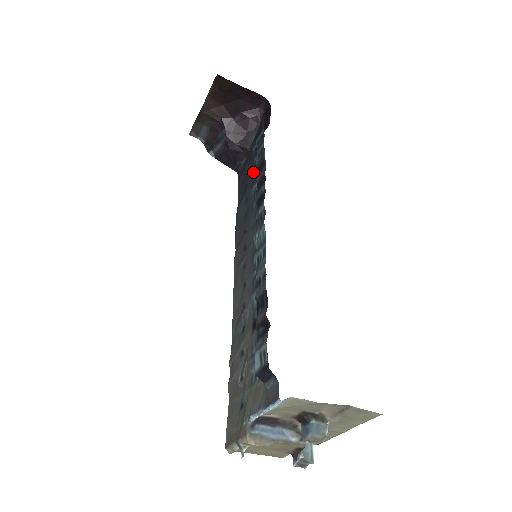
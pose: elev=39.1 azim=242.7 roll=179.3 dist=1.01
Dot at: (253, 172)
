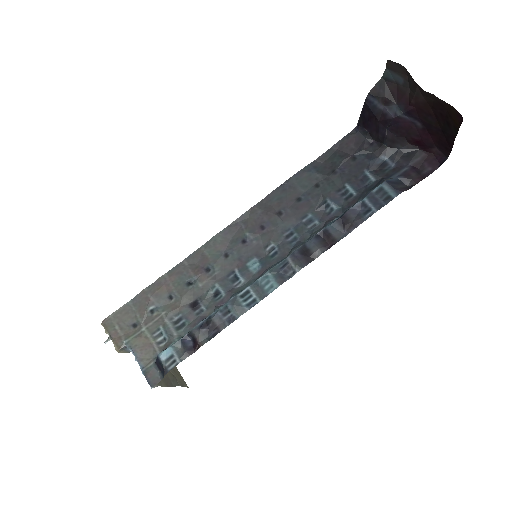
Dot at: (351, 181)
